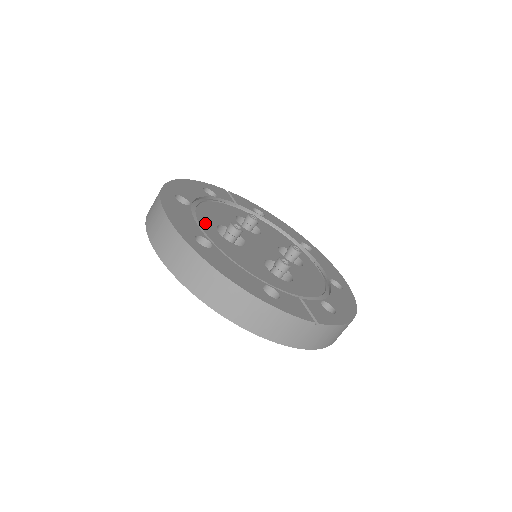
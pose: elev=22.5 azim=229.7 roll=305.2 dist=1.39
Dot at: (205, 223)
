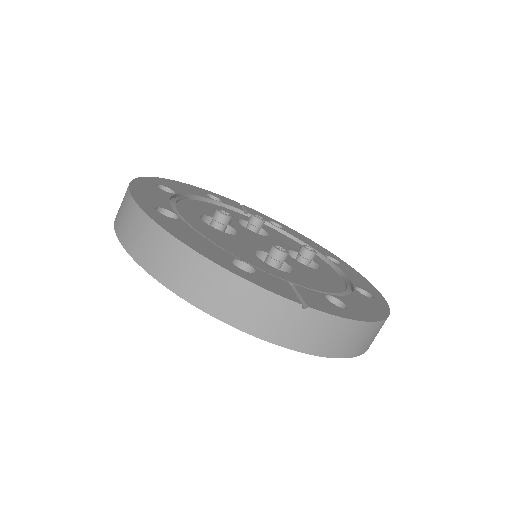
Dot at: (186, 209)
